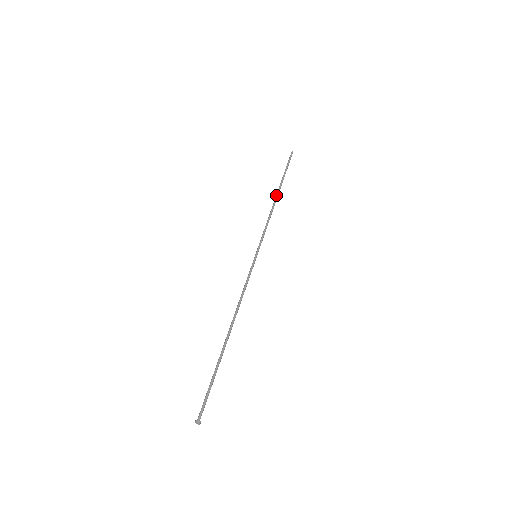
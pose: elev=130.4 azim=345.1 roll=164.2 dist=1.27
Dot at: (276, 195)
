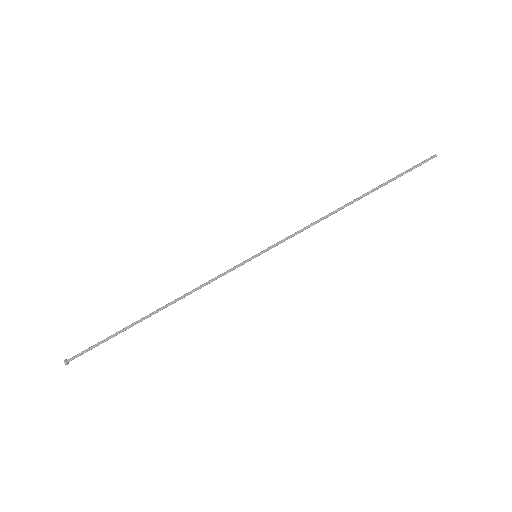
Dot at: (352, 202)
